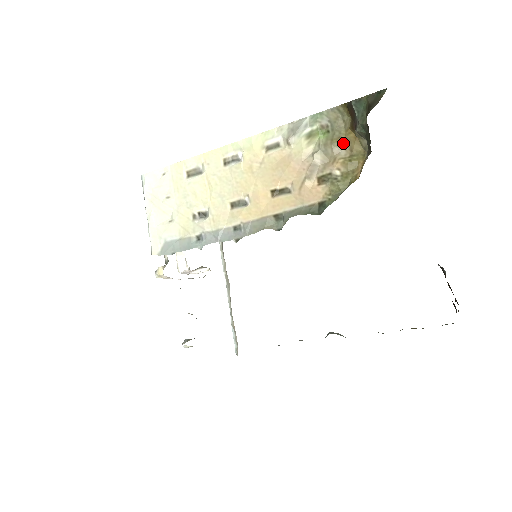
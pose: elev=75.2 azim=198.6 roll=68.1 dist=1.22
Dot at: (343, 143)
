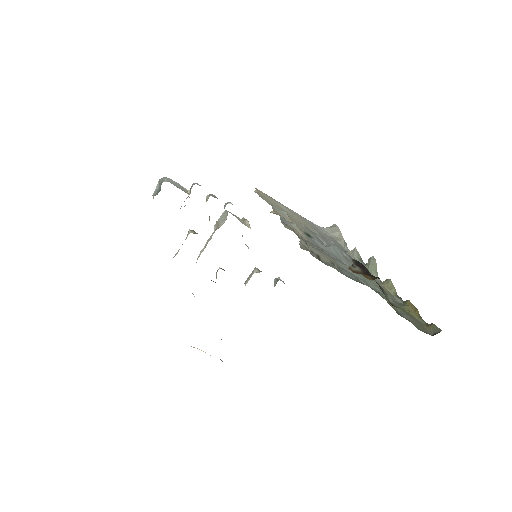
Dot at: occluded
